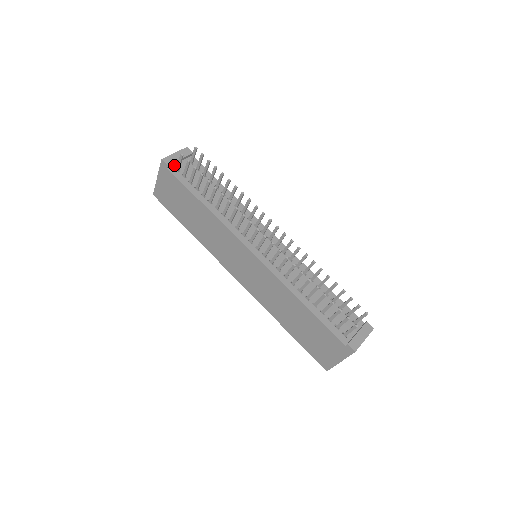
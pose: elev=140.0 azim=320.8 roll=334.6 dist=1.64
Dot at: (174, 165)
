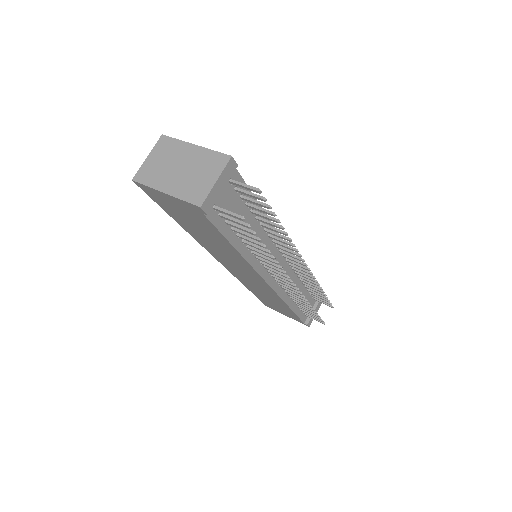
Dot at: occluded
